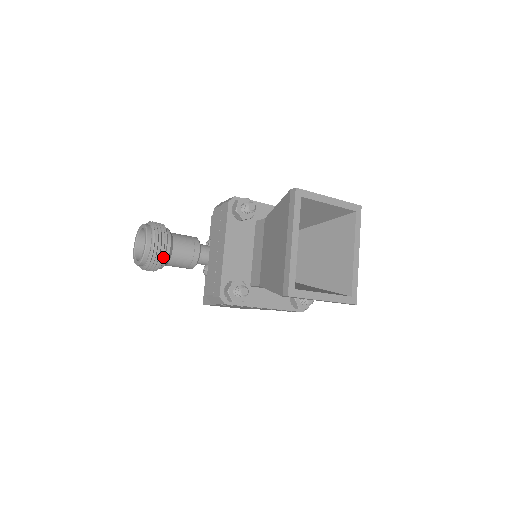
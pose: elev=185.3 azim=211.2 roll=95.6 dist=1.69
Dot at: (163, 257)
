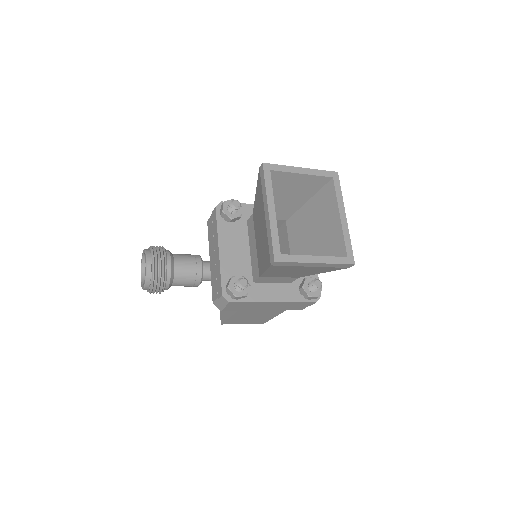
Dot at: (165, 274)
